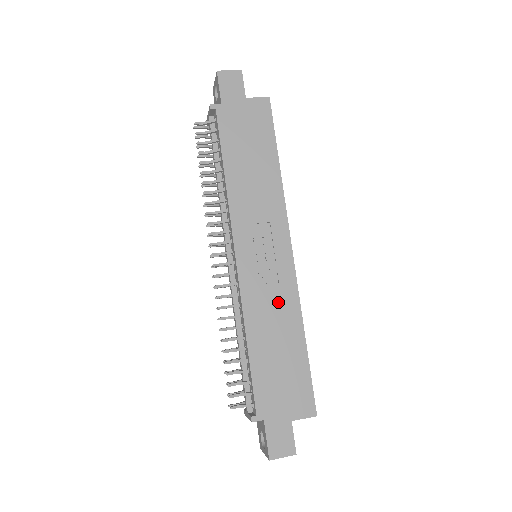
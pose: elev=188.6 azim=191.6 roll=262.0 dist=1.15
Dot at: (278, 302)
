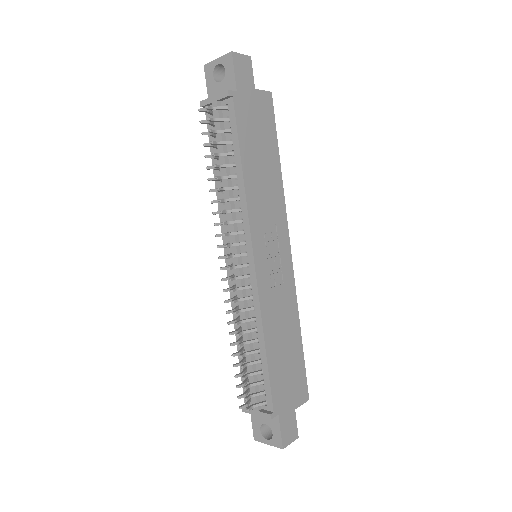
Dot at: (284, 302)
